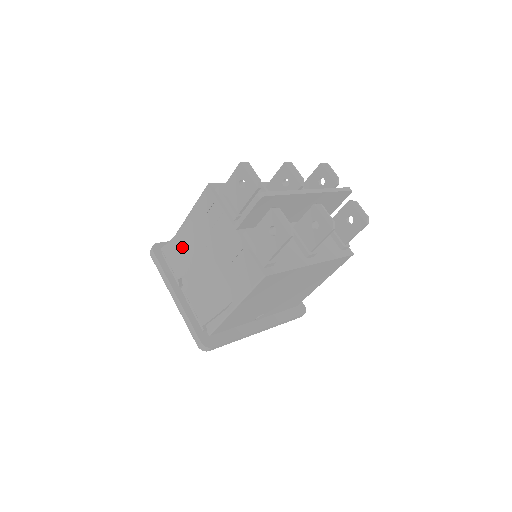
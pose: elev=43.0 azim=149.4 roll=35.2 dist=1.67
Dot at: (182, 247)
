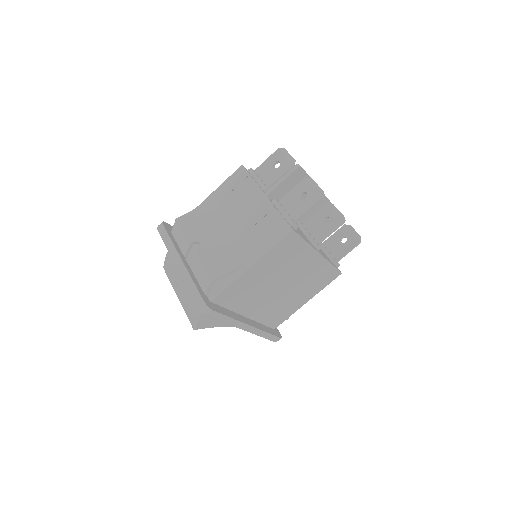
Dot at: (200, 218)
